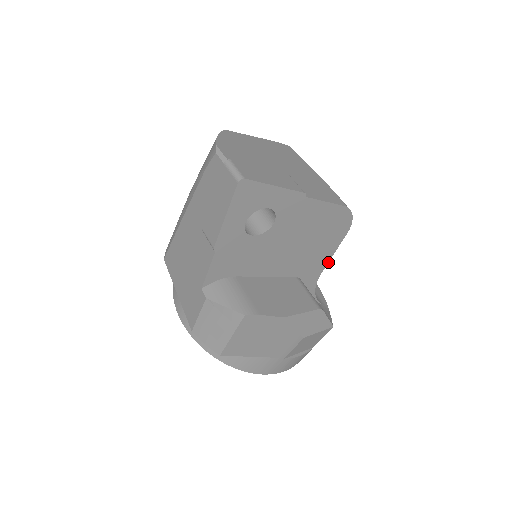
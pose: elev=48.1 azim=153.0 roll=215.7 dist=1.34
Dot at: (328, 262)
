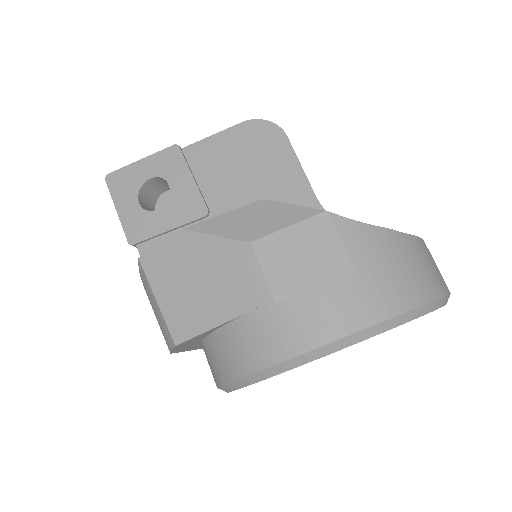
Dot at: (308, 180)
